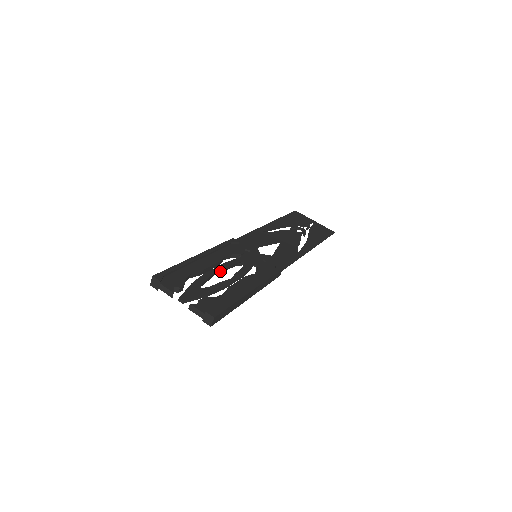
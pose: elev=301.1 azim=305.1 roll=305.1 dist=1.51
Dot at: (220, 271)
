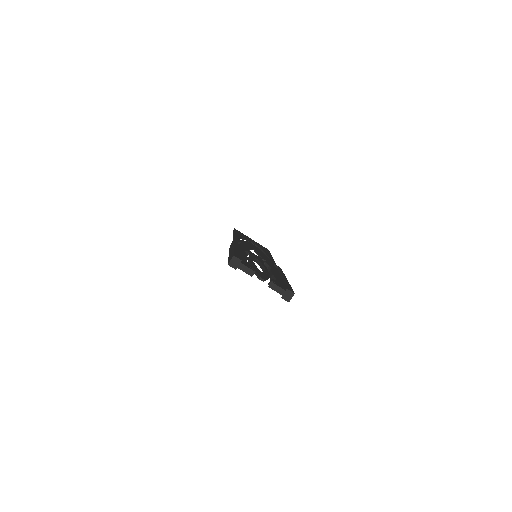
Dot at: occluded
